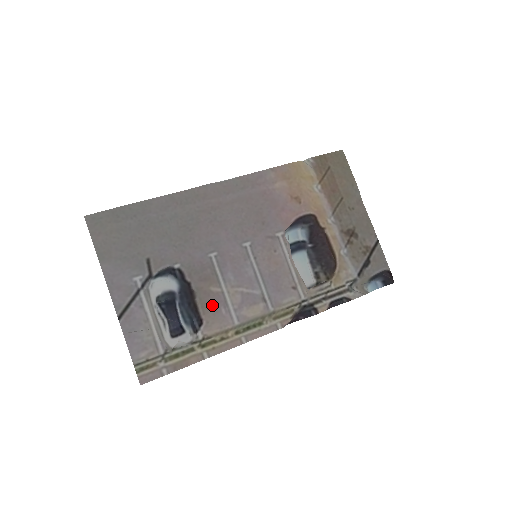
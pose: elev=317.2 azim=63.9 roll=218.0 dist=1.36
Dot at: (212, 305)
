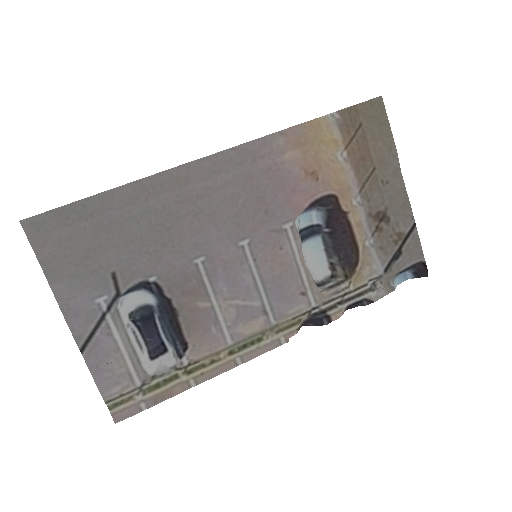
Dot at: (199, 324)
